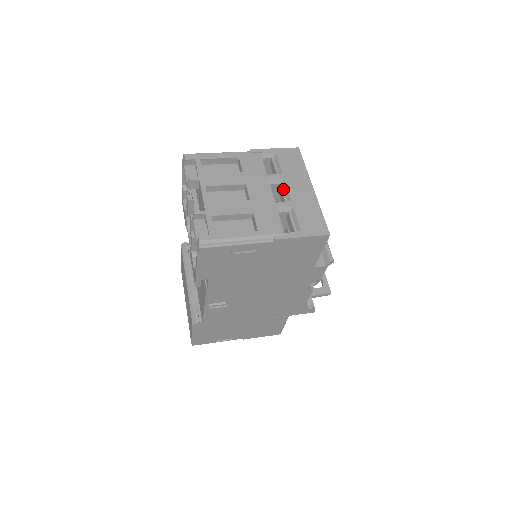
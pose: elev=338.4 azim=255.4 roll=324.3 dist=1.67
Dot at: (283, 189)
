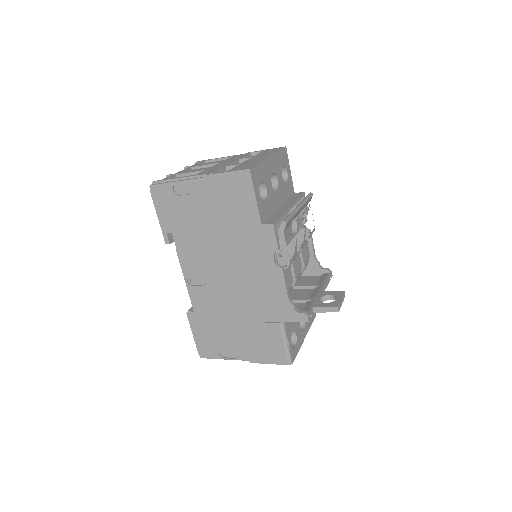
Dot at: occluded
